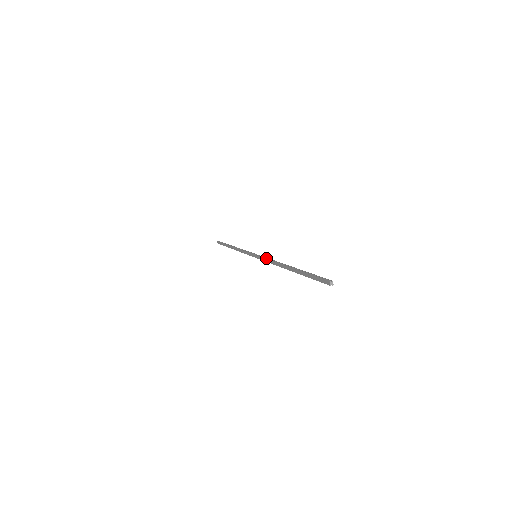
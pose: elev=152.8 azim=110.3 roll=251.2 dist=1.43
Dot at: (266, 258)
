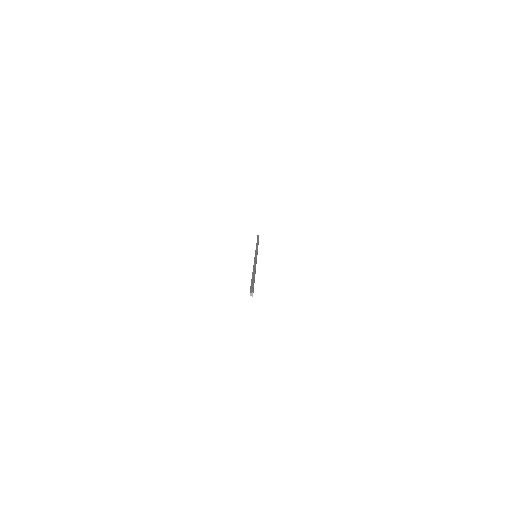
Dot at: (255, 260)
